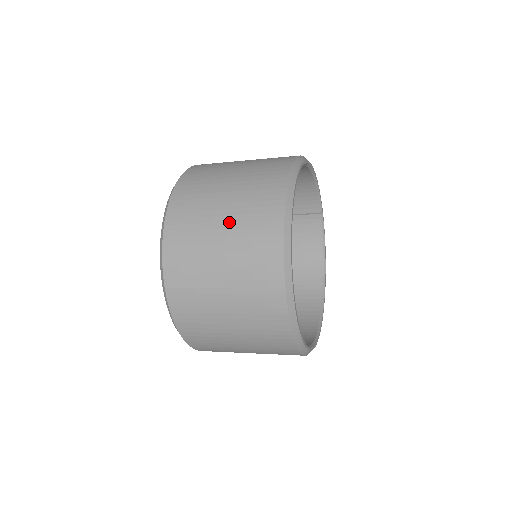
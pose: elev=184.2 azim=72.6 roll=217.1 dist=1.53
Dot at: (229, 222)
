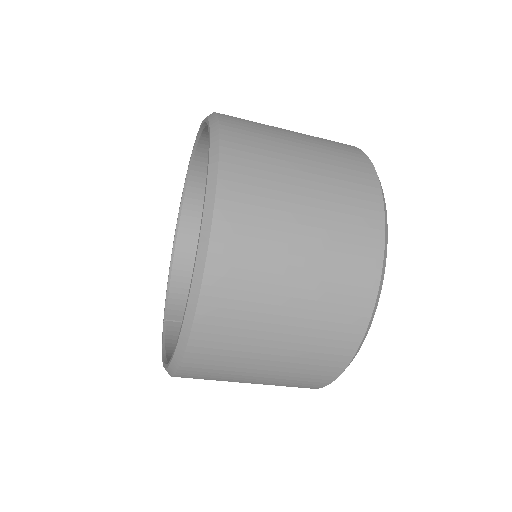
Dot at: occluded
